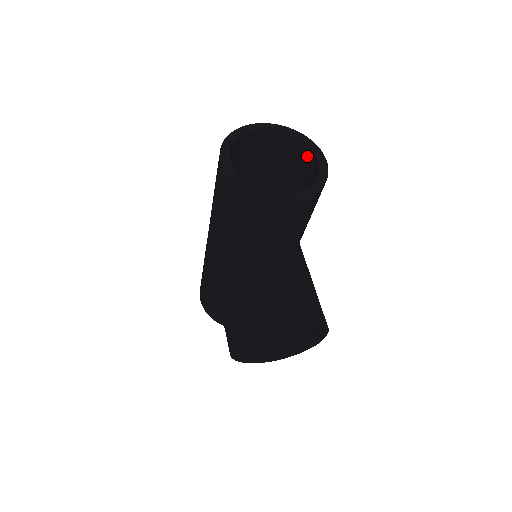
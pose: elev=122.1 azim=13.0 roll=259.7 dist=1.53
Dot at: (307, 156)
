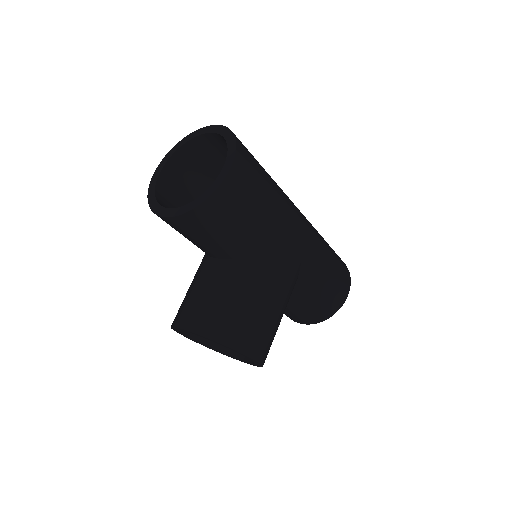
Dot at: occluded
